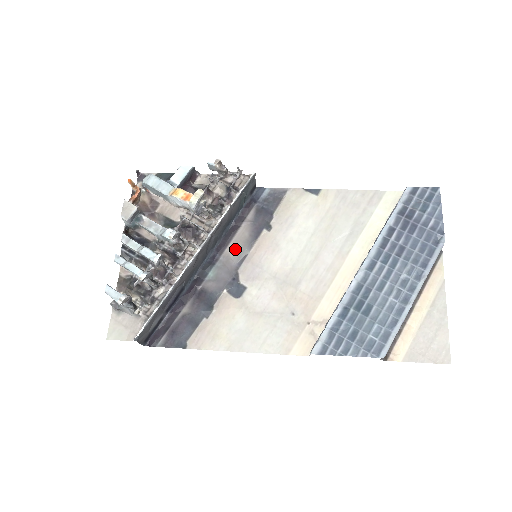
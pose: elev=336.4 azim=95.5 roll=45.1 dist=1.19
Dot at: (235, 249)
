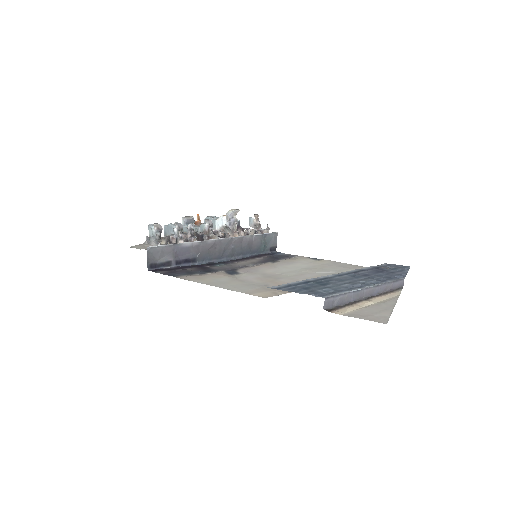
Dot at: (244, 263)
